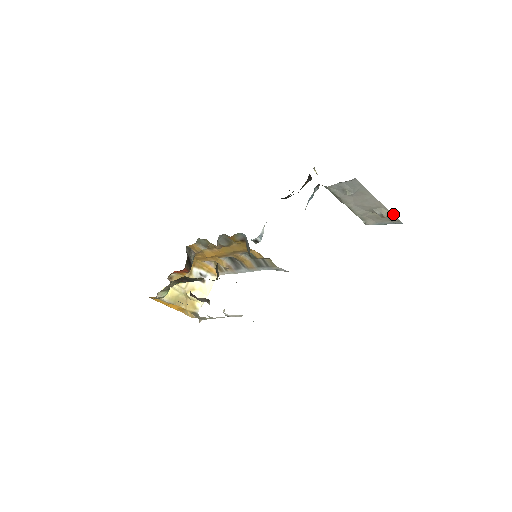
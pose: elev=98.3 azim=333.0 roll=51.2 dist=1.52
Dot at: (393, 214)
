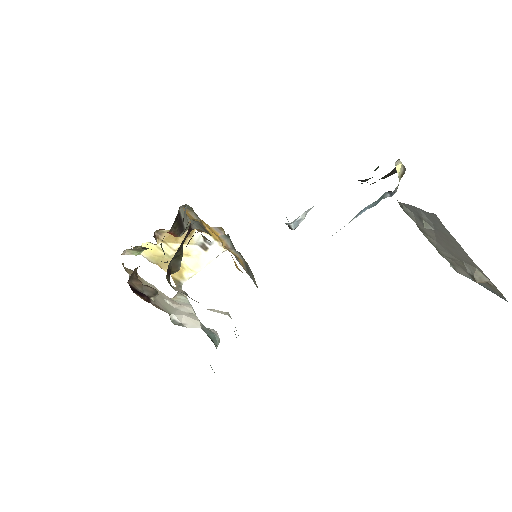
Dot at: occluded
